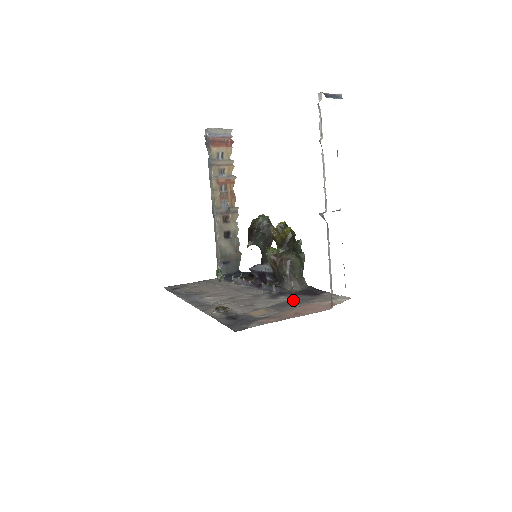
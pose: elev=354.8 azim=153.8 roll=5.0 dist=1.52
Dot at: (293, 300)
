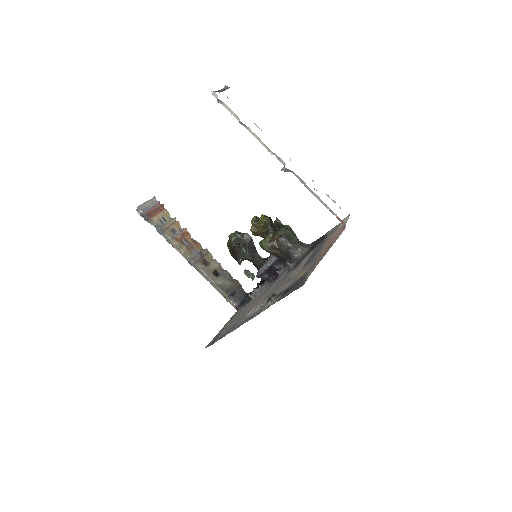
Dot at: (313, 253)
